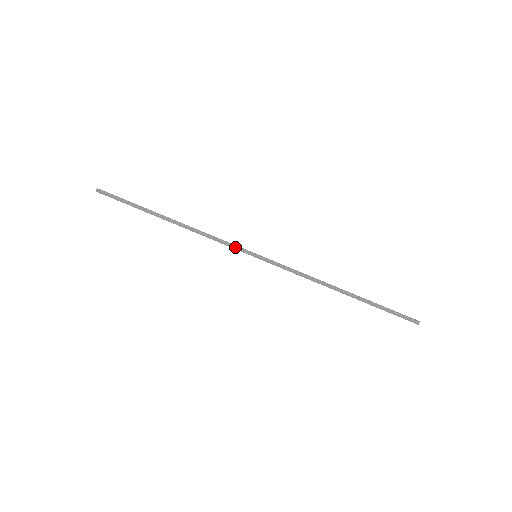
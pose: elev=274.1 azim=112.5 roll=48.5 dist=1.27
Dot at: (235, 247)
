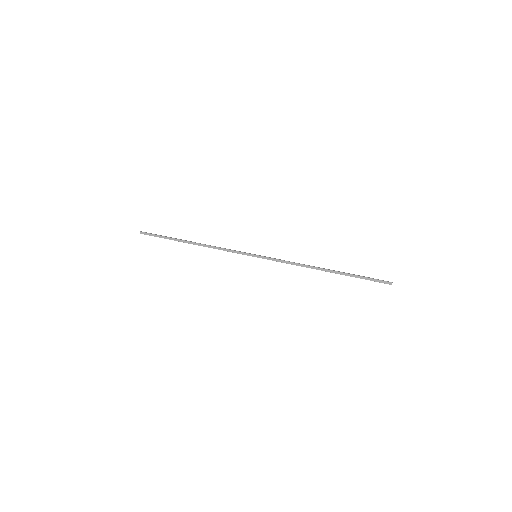
Dot at: (240, 252)
